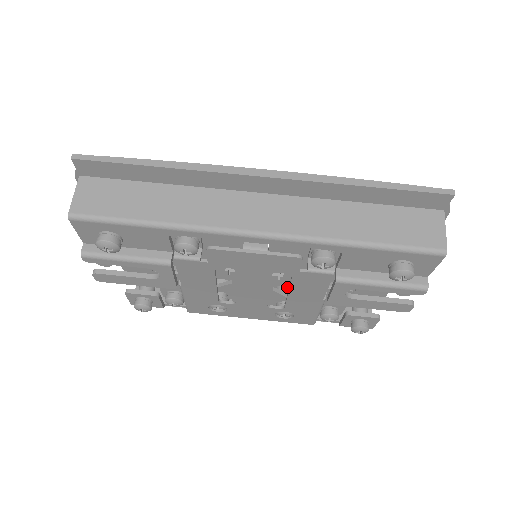
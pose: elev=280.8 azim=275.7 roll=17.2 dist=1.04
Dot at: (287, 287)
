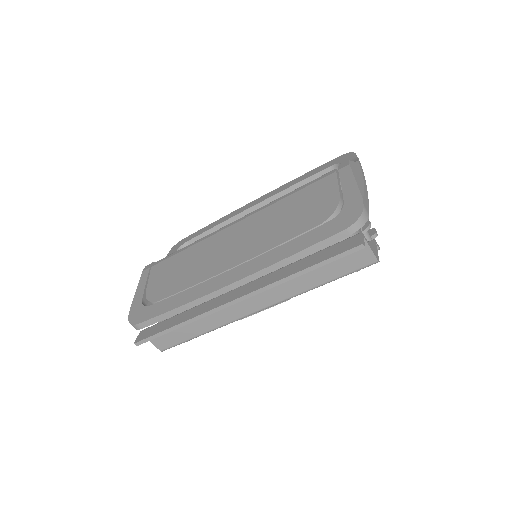
Dot at: occluded
